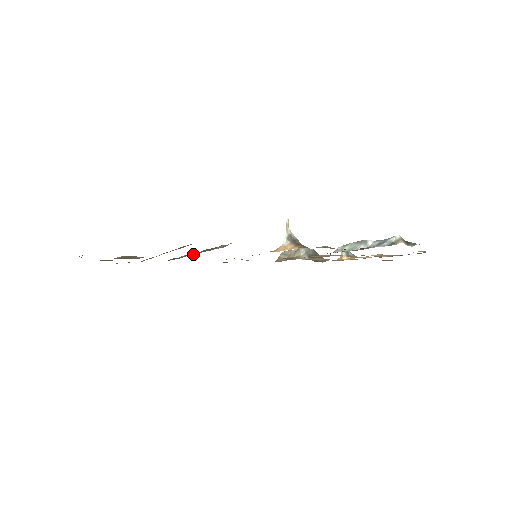
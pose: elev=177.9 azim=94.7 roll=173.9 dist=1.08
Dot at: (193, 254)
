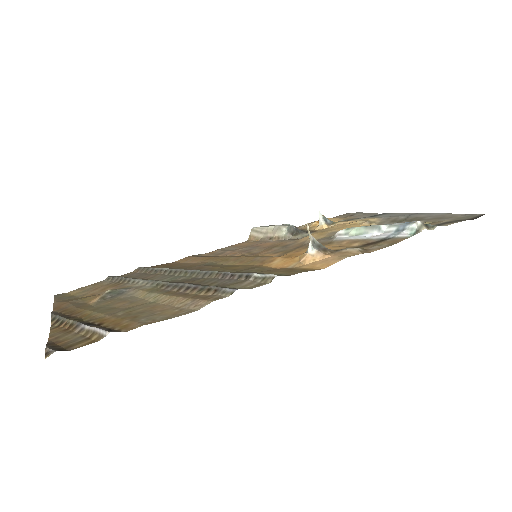
Dot at: (197, 275)
